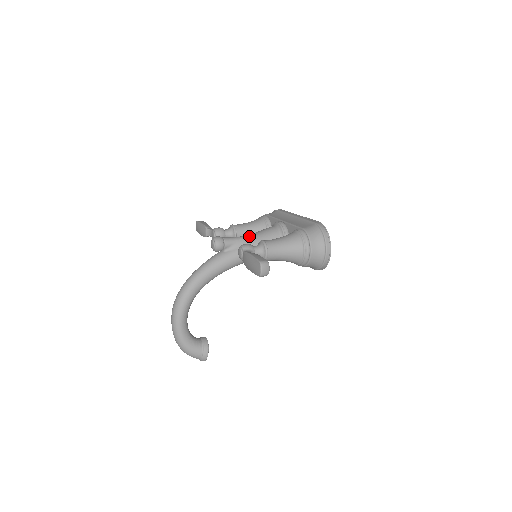
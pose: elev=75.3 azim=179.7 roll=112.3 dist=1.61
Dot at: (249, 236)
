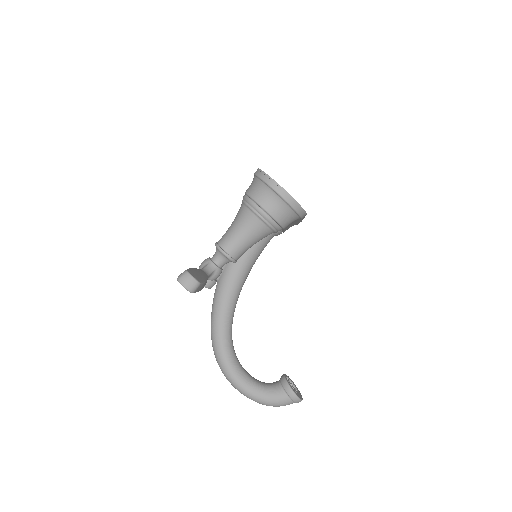
Dot at: occluded
